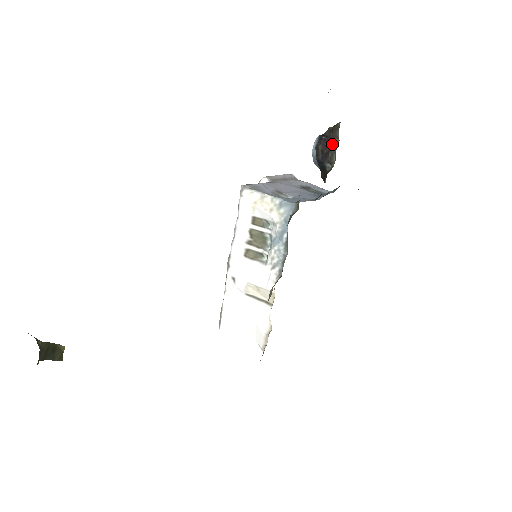
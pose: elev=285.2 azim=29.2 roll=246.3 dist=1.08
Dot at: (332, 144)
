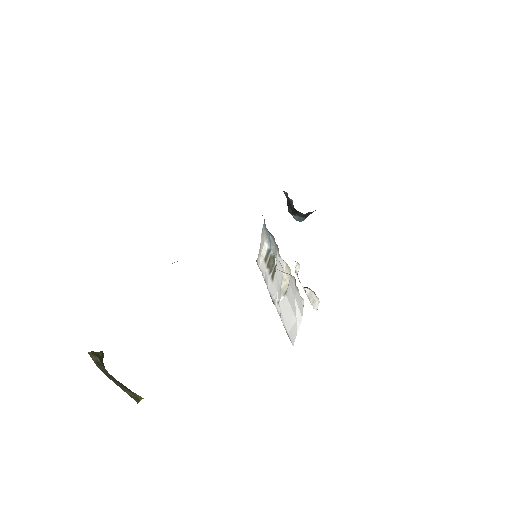
Dot at: (288, 199)
